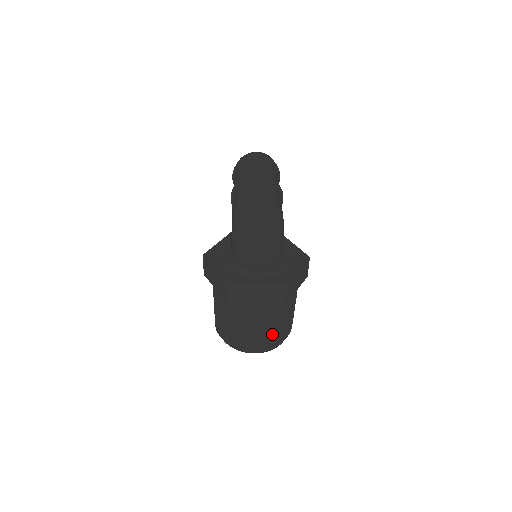
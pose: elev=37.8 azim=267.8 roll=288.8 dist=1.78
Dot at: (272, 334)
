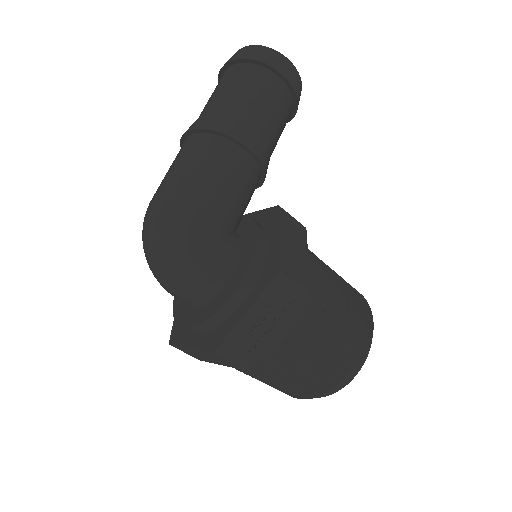
Dot at: (297, 386)
